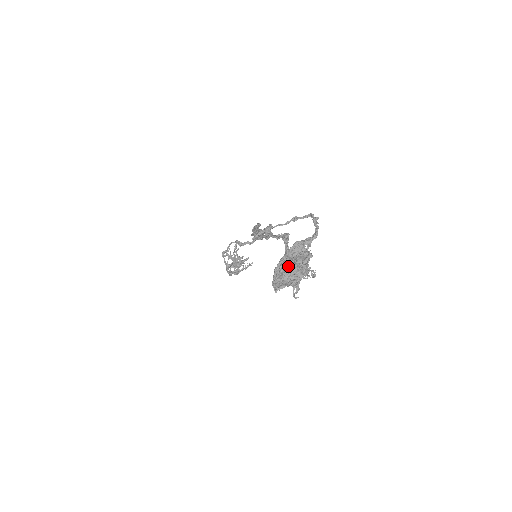
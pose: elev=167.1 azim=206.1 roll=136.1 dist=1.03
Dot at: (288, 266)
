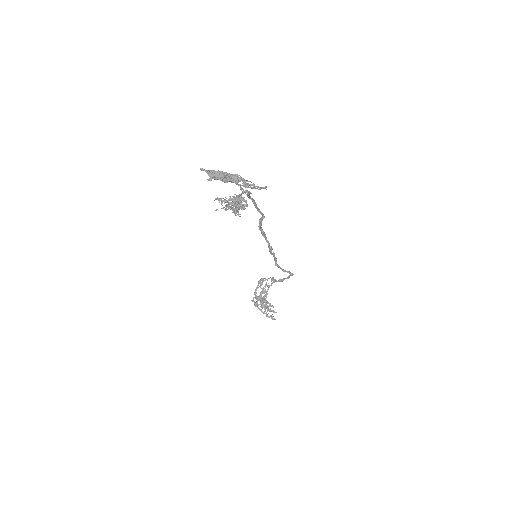
Dot at: (220, 172)
